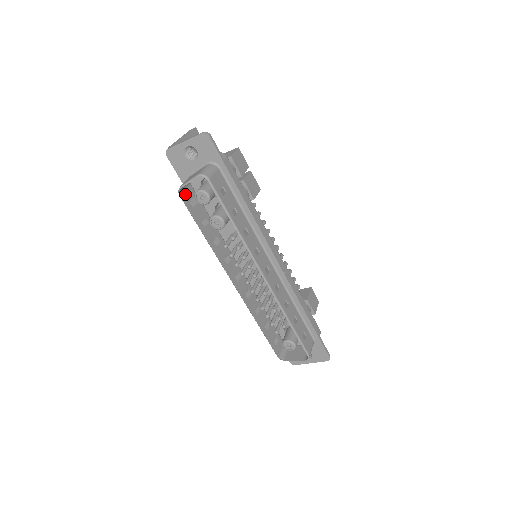
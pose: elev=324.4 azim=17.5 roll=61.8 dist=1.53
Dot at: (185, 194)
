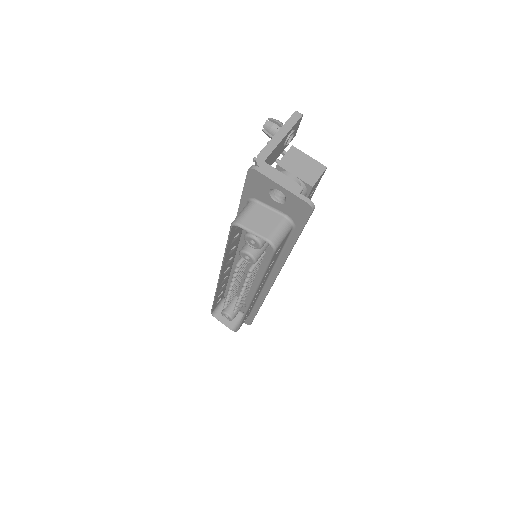
Dot at: occluded
